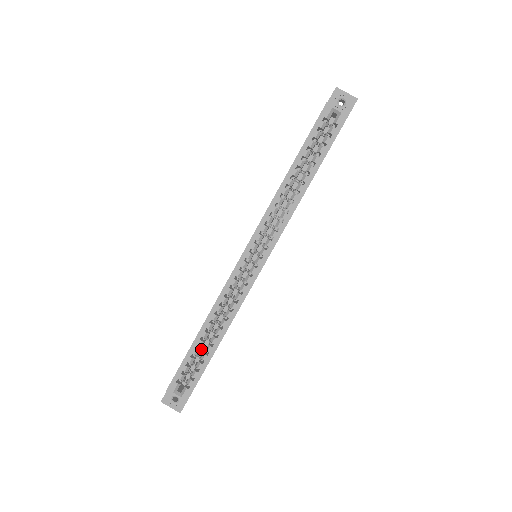
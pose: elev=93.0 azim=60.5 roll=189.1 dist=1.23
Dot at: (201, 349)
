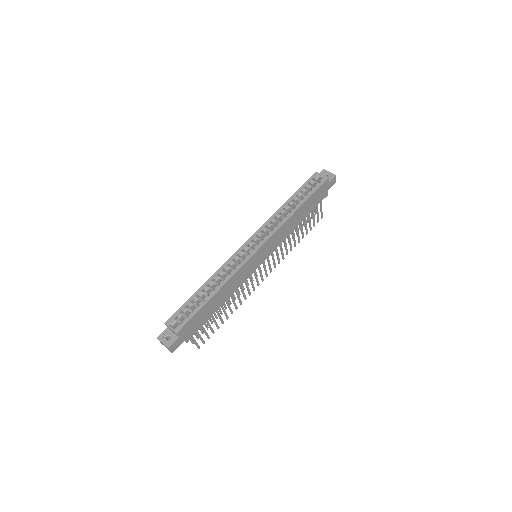
Dot at: occluded
